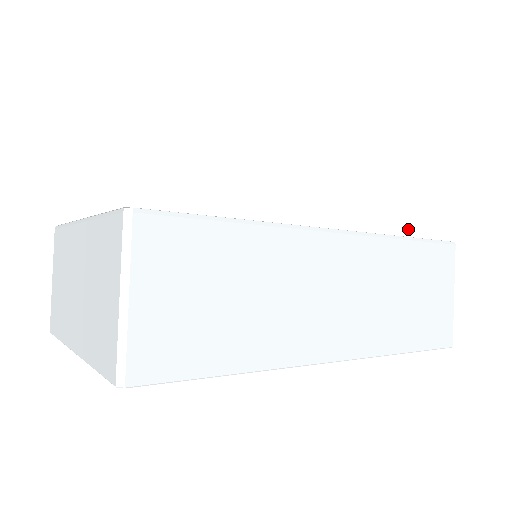
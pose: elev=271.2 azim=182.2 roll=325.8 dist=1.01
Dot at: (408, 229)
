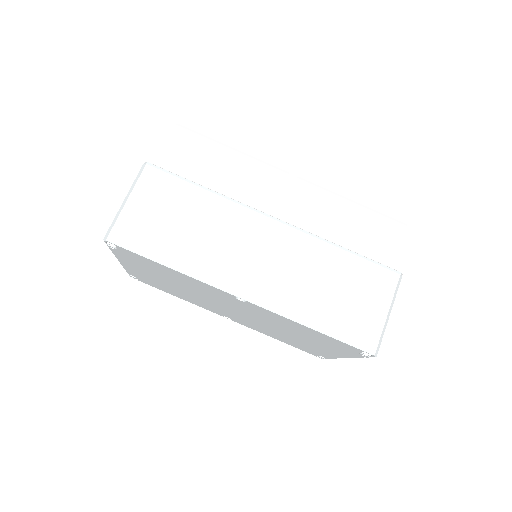
Dot at: (346, 242)
